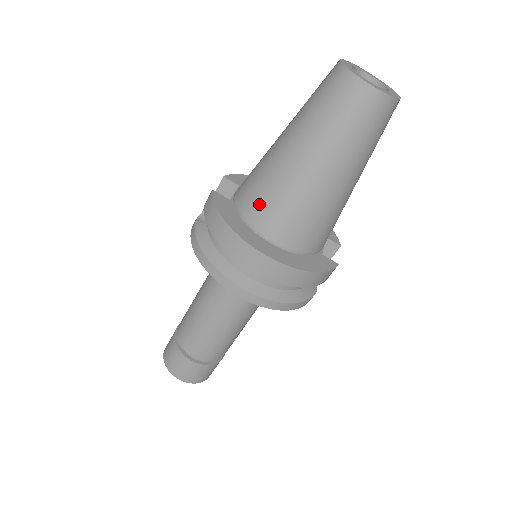
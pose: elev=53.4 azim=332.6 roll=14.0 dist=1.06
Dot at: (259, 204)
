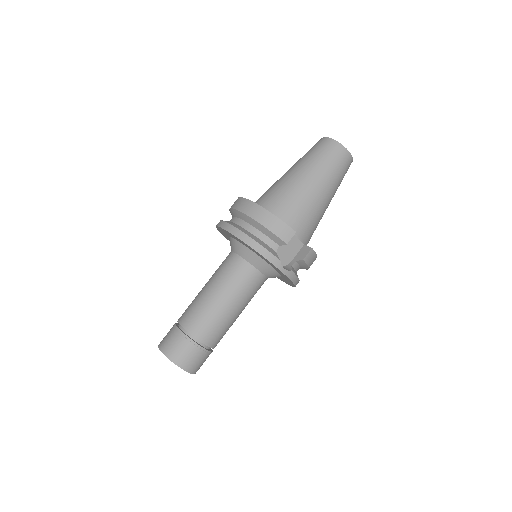
Dot at: occluded
